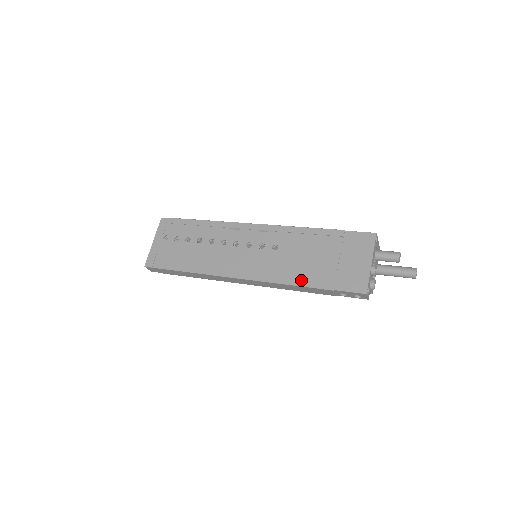
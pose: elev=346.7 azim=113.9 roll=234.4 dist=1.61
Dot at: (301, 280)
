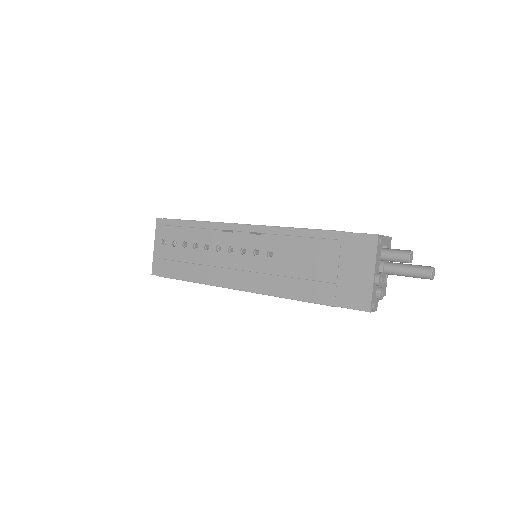
Dot at: (300, 294)
